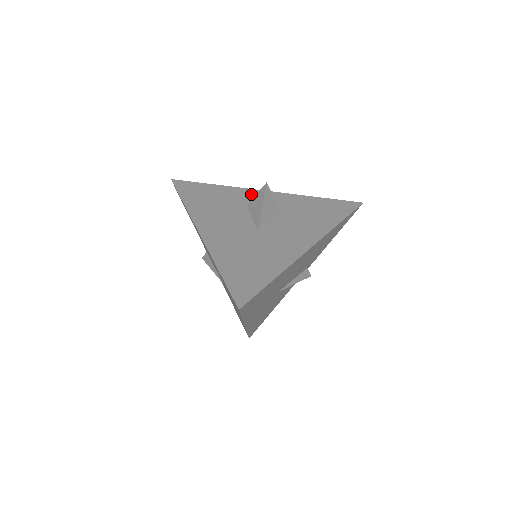
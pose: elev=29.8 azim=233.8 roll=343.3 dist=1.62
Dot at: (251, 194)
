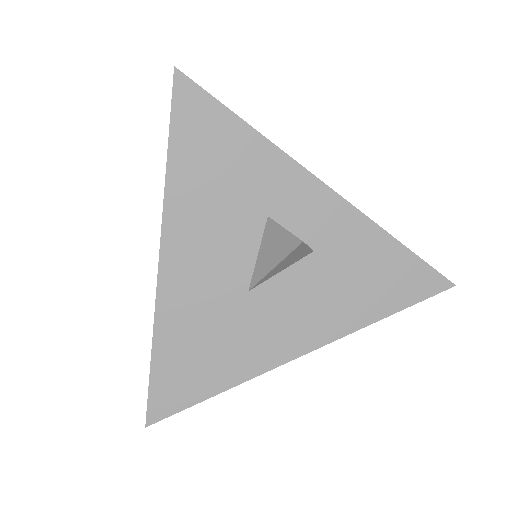
Dot at: (294, 184)
